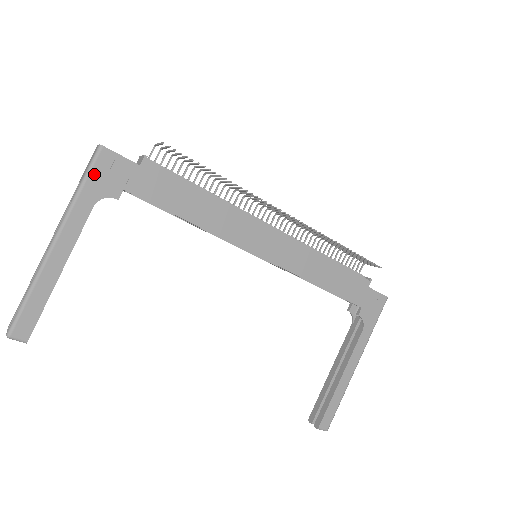
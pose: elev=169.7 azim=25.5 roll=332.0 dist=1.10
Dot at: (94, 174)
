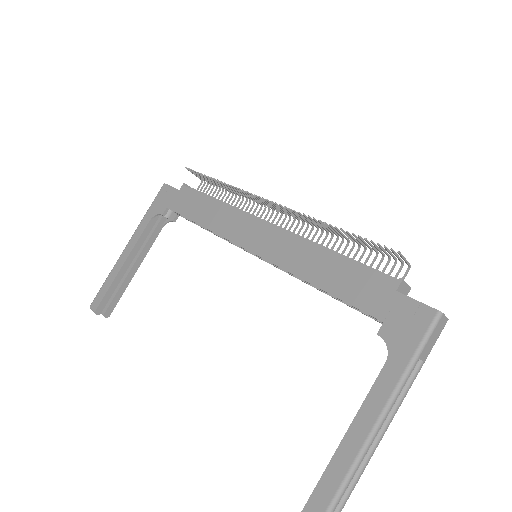
Dot at: (156, 201)
